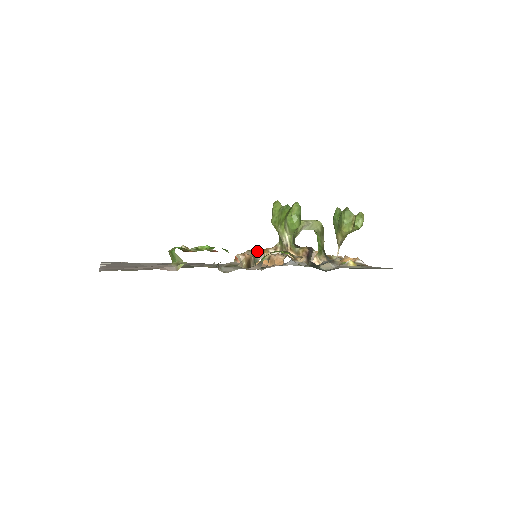
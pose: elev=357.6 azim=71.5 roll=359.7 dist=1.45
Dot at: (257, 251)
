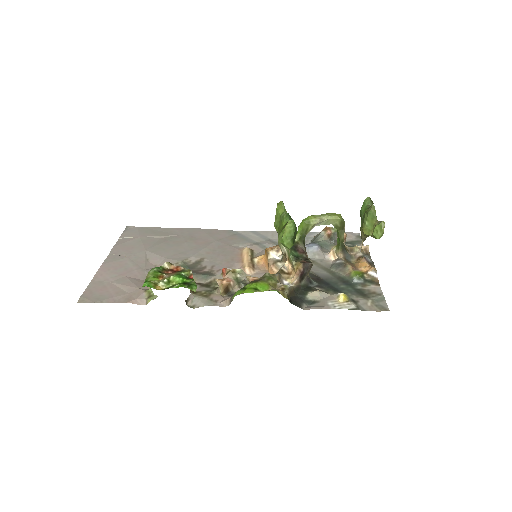
Dot at: (241, 271)
